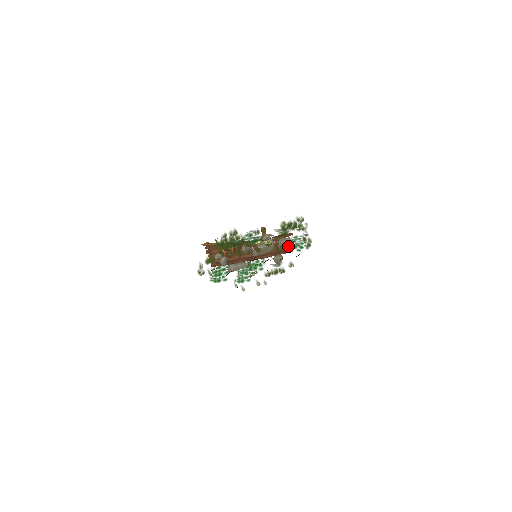
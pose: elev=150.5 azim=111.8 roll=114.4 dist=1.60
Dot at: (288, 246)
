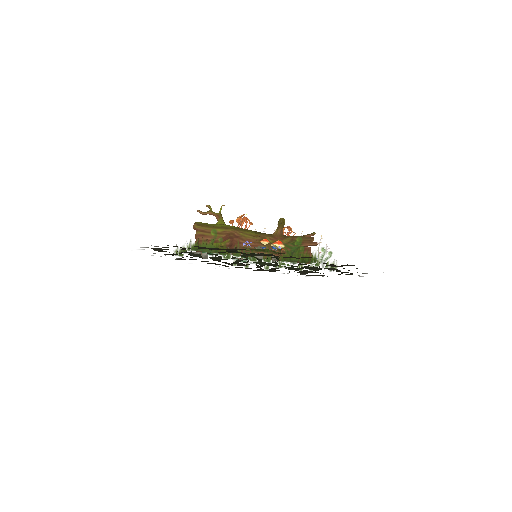
Dot at: occluded
